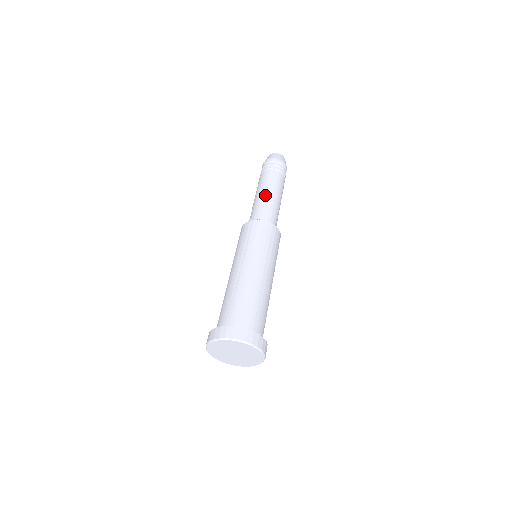
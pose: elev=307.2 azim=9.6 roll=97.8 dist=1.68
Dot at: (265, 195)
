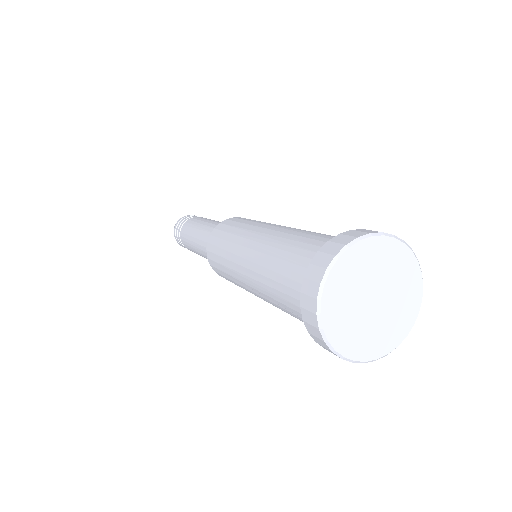
Dot at: (203, 225)
